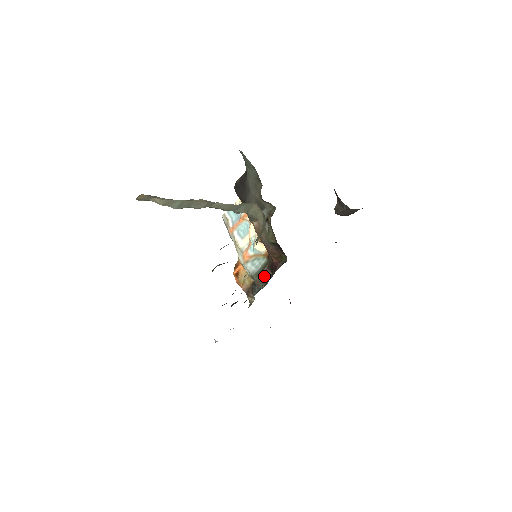
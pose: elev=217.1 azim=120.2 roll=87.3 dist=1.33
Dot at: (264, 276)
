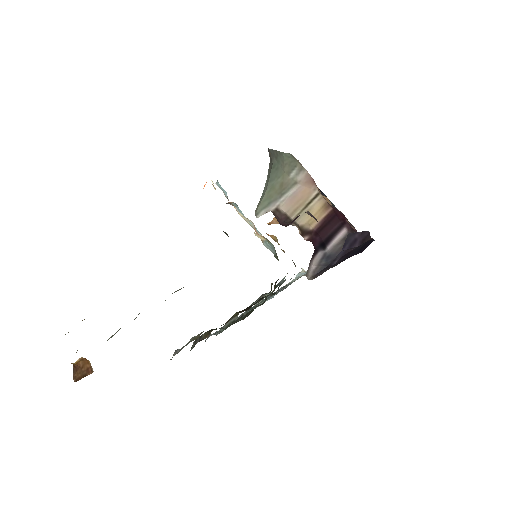
Dot at: occluded
